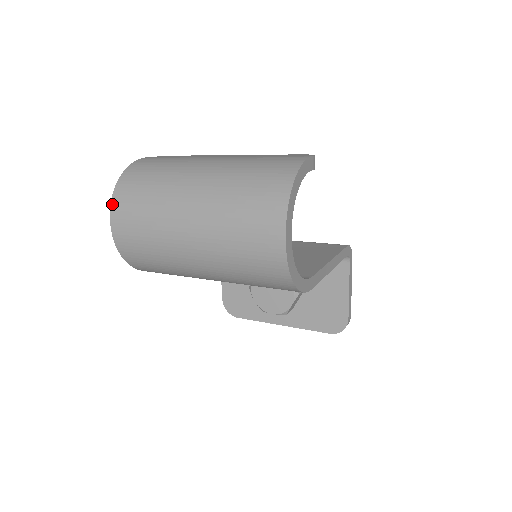
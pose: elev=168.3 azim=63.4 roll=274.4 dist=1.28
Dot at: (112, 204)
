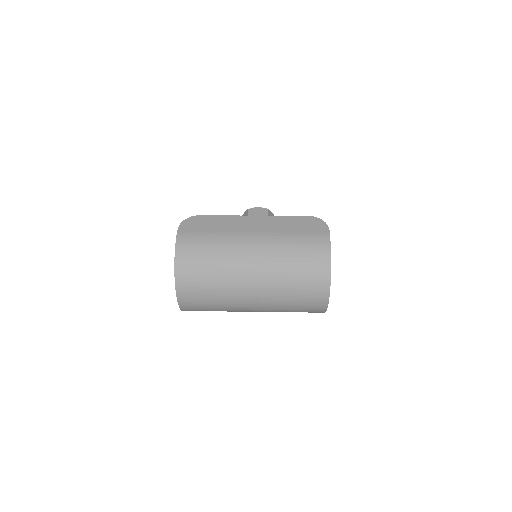
Dot at: (177, 288)
